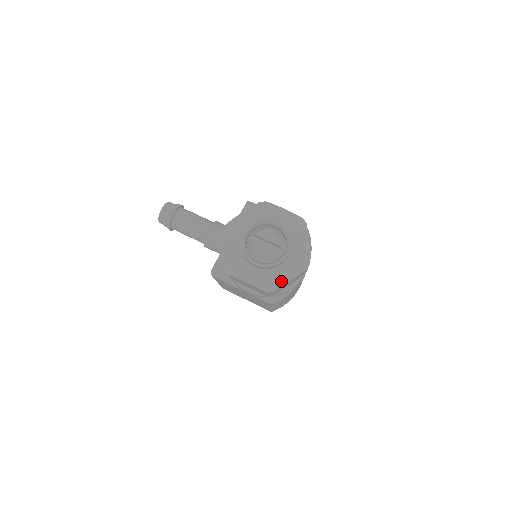
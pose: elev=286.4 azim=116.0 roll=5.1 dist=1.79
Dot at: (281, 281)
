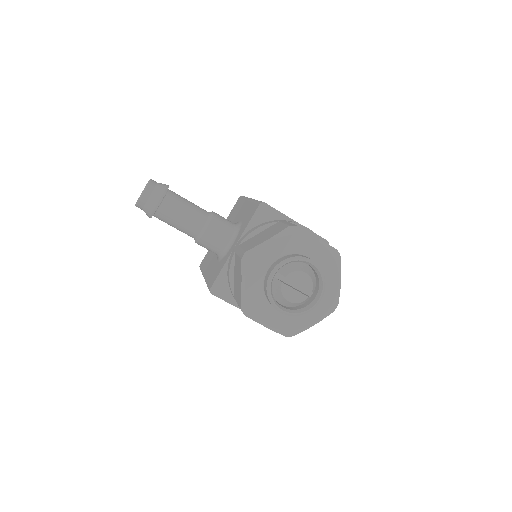
Dot at: (305, 326)
